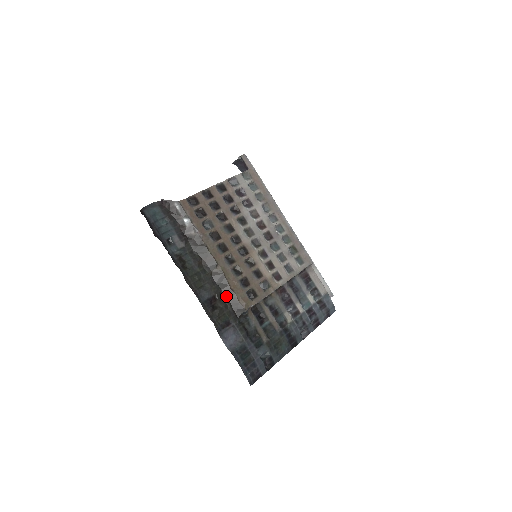
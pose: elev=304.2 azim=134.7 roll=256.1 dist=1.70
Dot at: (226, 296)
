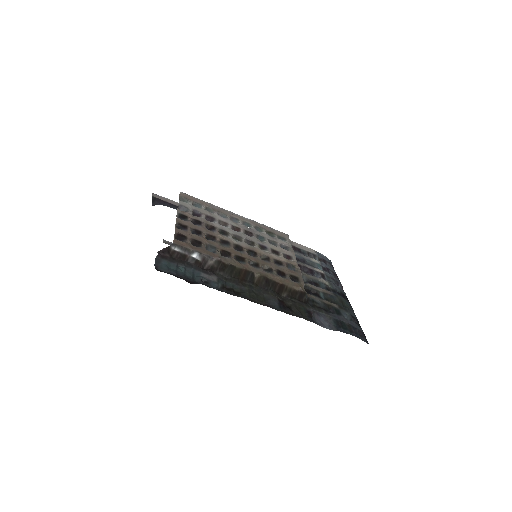
Dot at: (283, 294)
